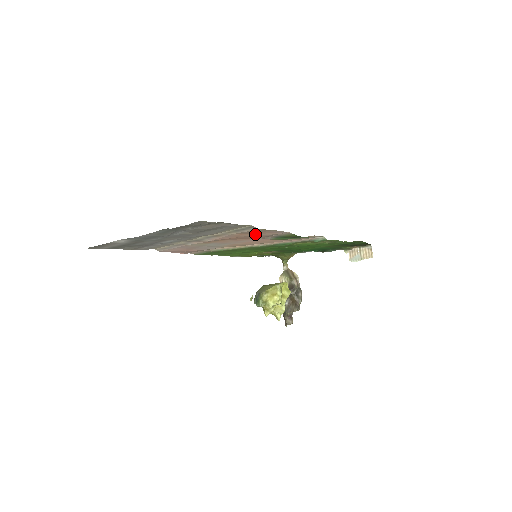
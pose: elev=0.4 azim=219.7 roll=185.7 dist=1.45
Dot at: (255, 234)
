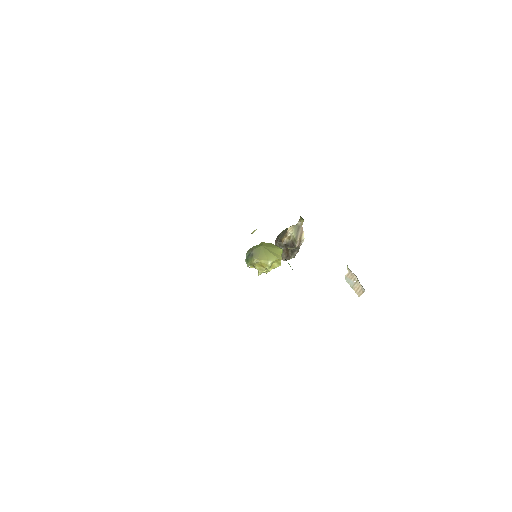
Dot at: occluded
